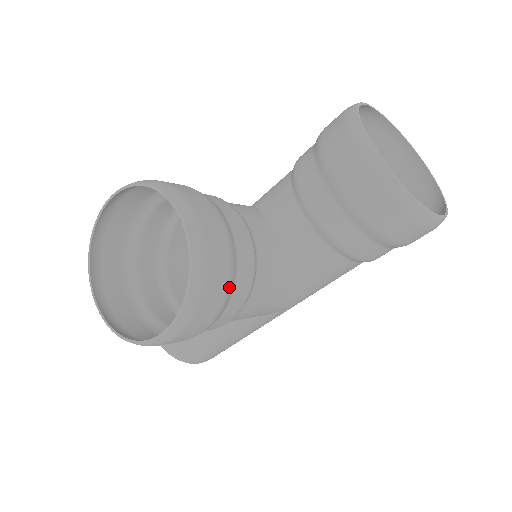
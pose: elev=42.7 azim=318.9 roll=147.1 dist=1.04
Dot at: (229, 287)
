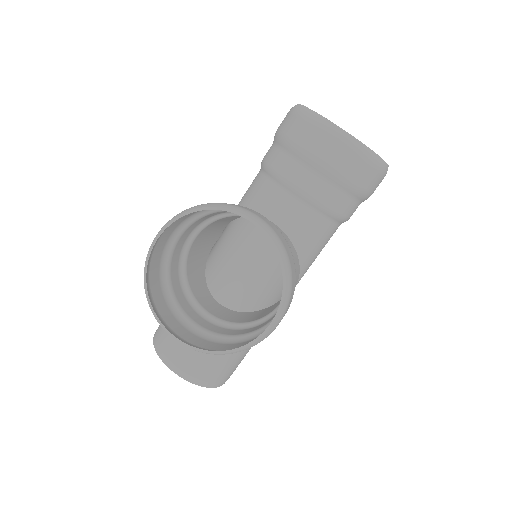
Dot at: occluded
